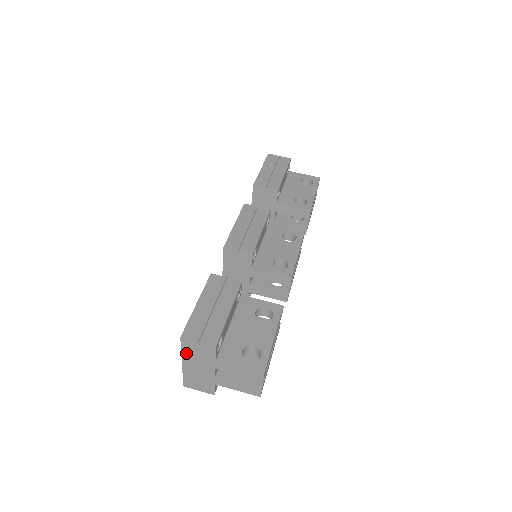
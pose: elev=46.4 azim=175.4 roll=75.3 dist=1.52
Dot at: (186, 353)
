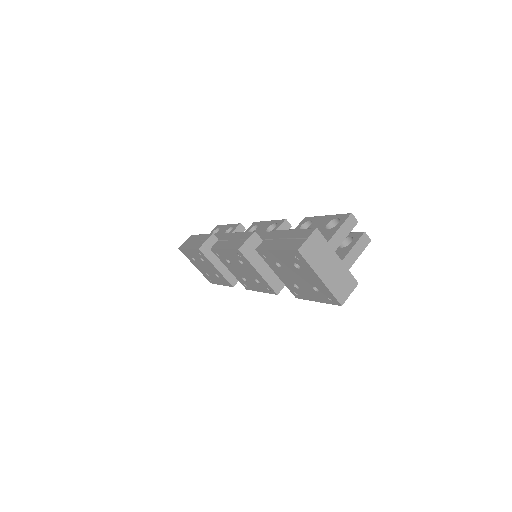
Dot at: (313, 263)
